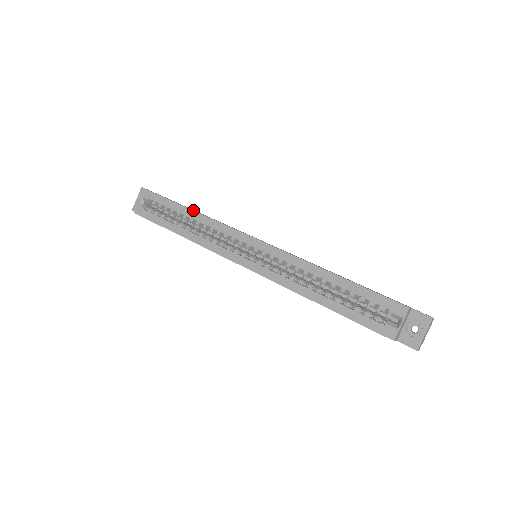
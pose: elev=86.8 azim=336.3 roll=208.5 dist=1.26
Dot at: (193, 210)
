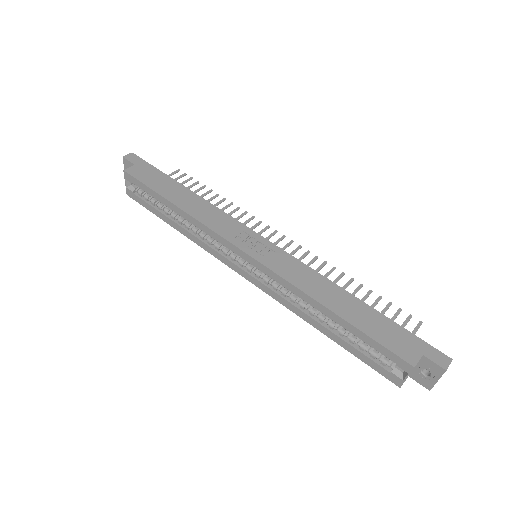
Dot at: (177, 206)
